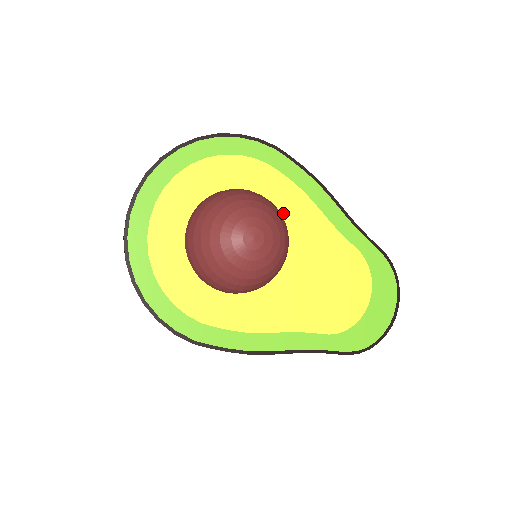
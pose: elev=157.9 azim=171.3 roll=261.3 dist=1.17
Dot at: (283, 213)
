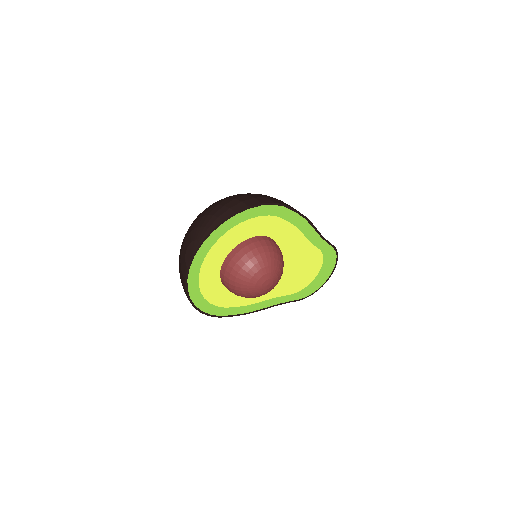
Dot at: (280, 242)
